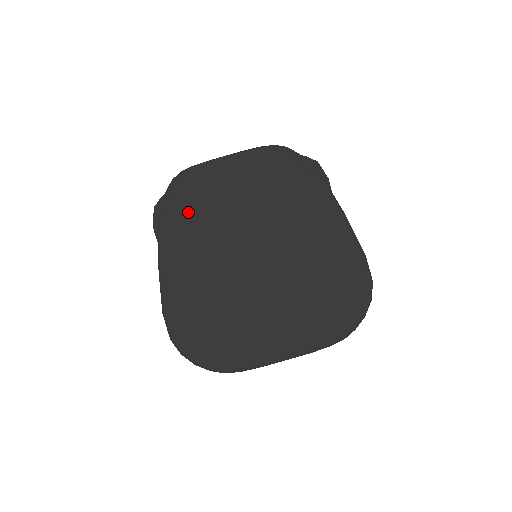
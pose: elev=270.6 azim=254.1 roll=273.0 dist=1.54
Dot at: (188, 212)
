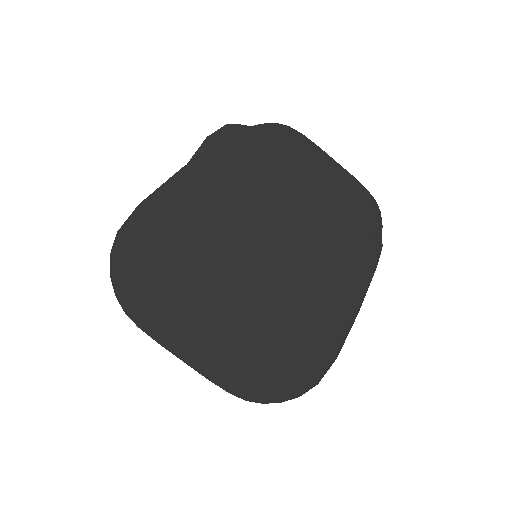
Dot at: (257, 160)
